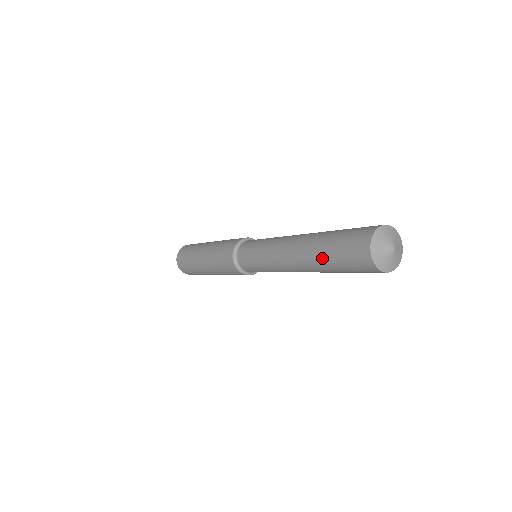
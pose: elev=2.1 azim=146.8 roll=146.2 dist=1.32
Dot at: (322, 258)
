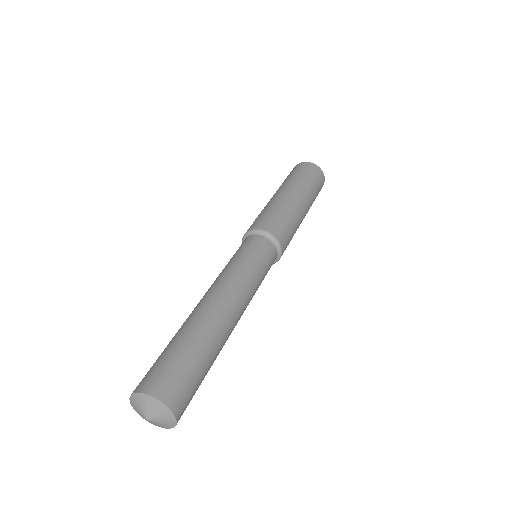
Dot at: occluded
